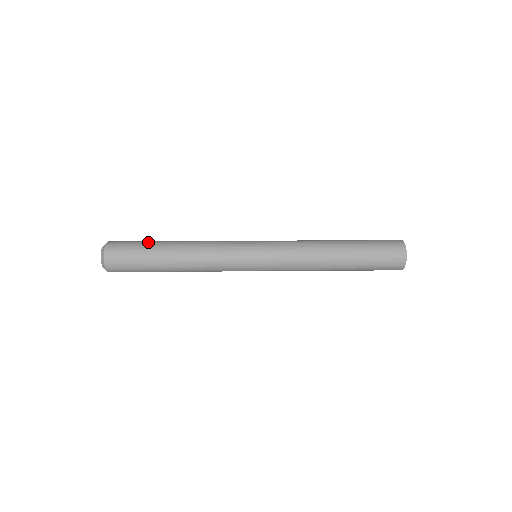
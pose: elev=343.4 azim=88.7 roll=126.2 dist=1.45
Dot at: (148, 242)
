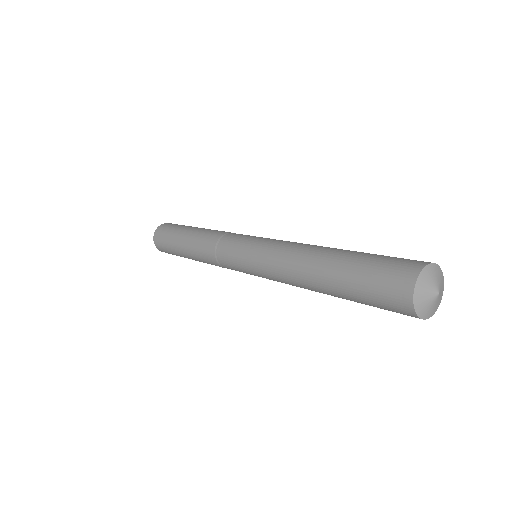
Dot at: (188, 226)
